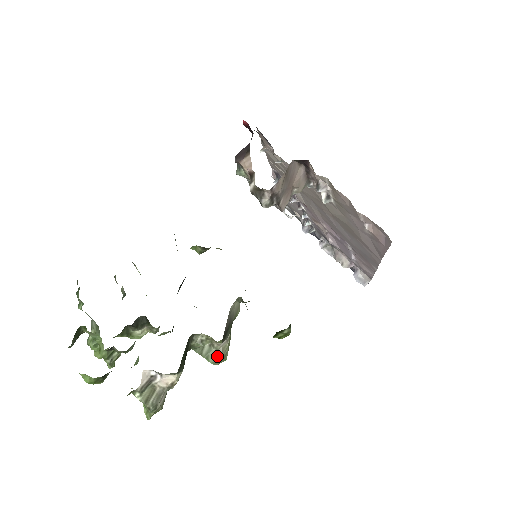
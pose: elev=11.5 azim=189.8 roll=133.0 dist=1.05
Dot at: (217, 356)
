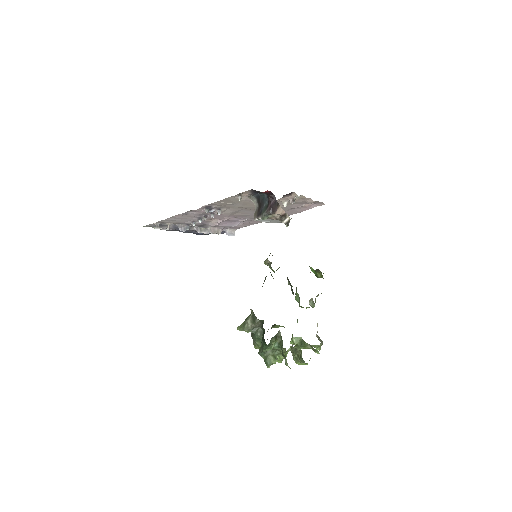
Dot at: occluded
